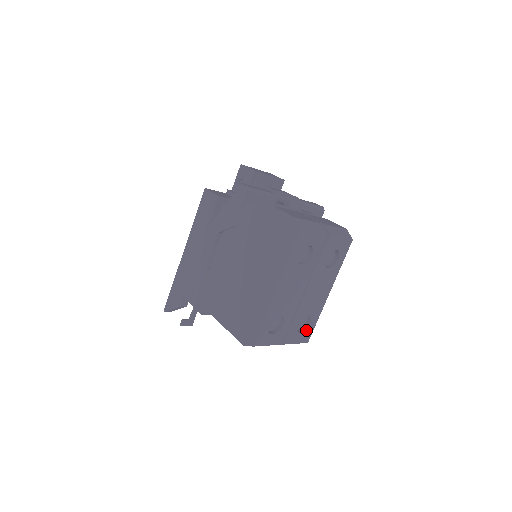
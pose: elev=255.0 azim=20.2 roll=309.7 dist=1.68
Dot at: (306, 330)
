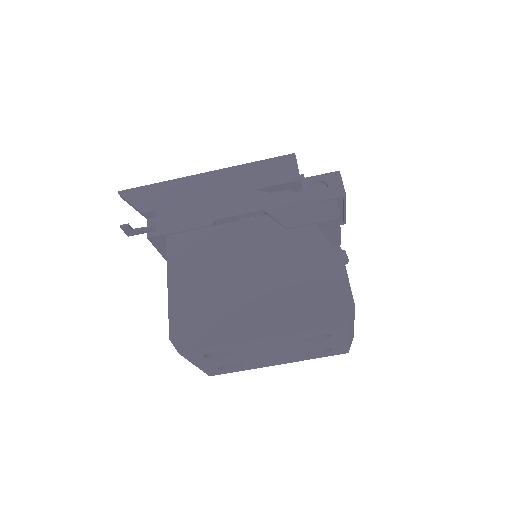
Dot at: (224, 370)
